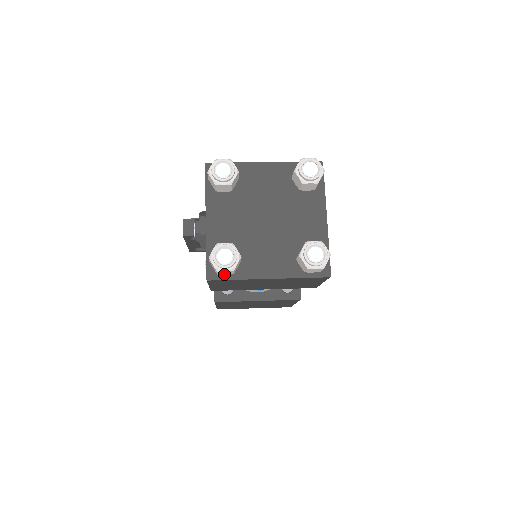
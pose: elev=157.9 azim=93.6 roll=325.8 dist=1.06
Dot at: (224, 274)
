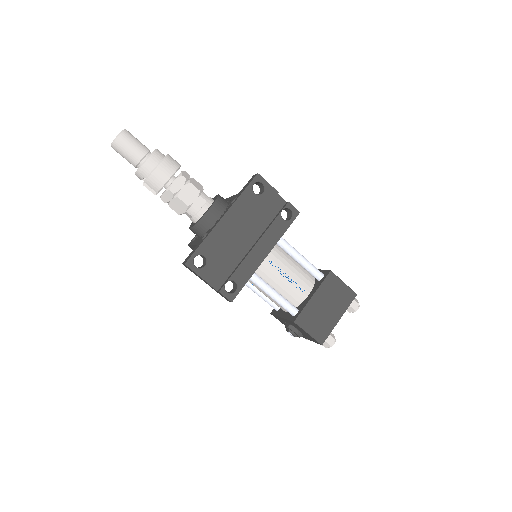
Dot at: occluded
